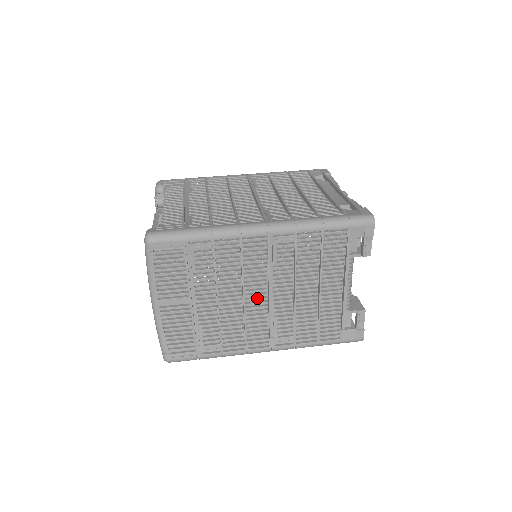
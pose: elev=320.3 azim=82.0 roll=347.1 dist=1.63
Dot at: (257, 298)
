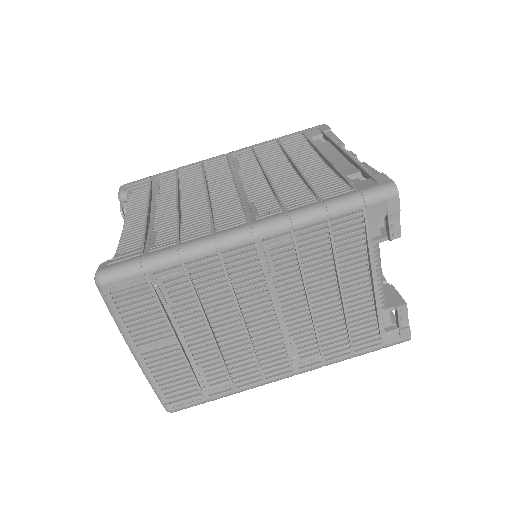
Dot at: (262, 319)
